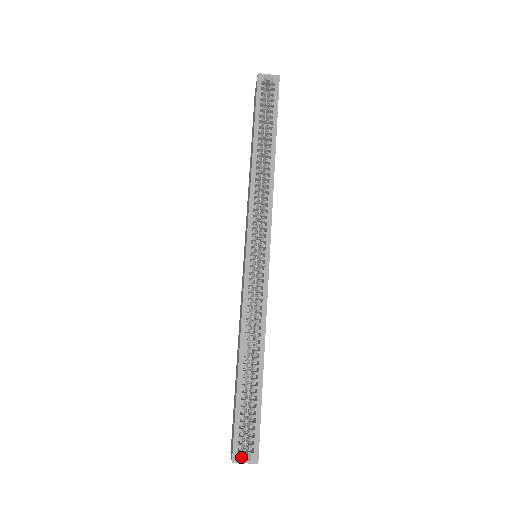
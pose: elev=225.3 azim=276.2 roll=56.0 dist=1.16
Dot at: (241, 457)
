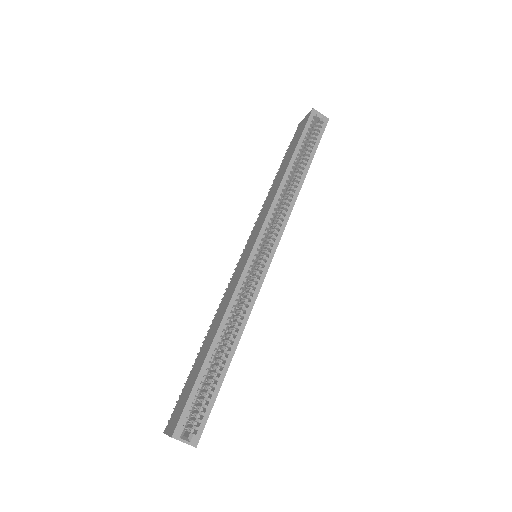
Dot at: (182, 435)
